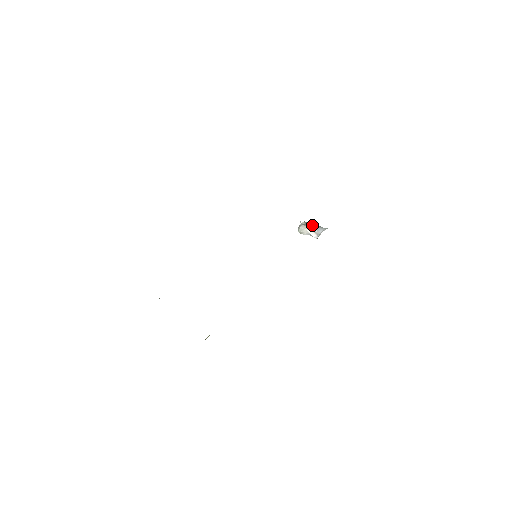
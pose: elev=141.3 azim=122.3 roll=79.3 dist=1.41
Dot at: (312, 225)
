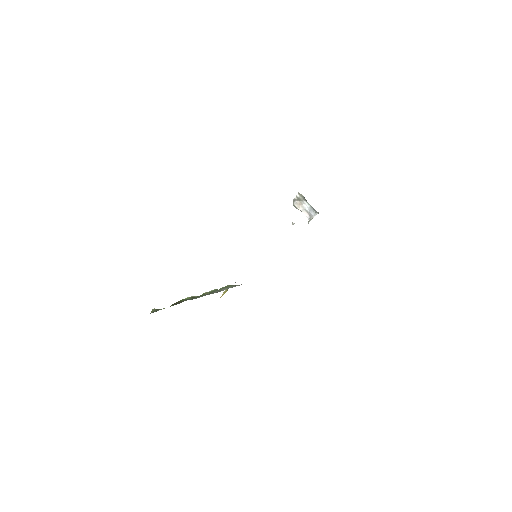
Dot at: (305, 204)
